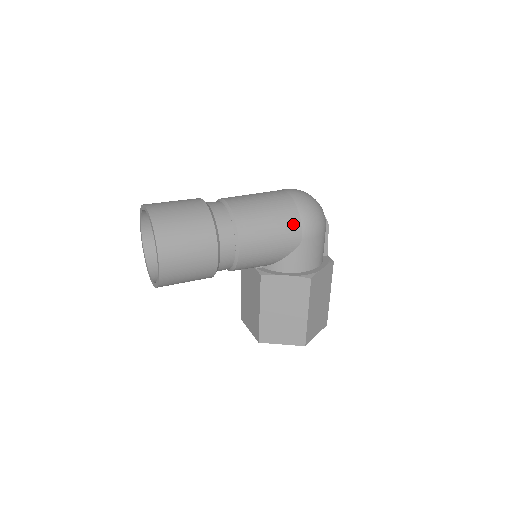
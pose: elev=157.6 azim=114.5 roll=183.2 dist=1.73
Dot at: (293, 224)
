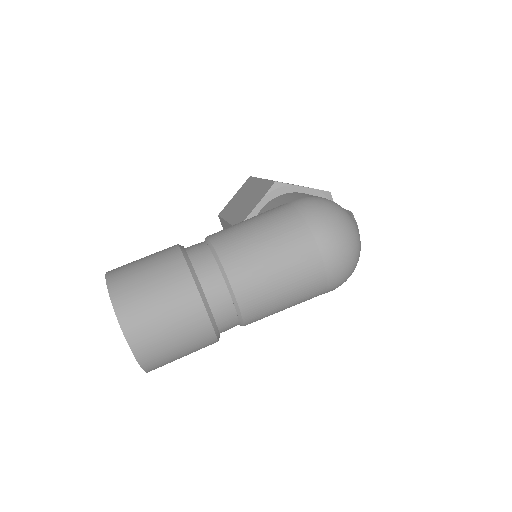
Dot at: occluded
